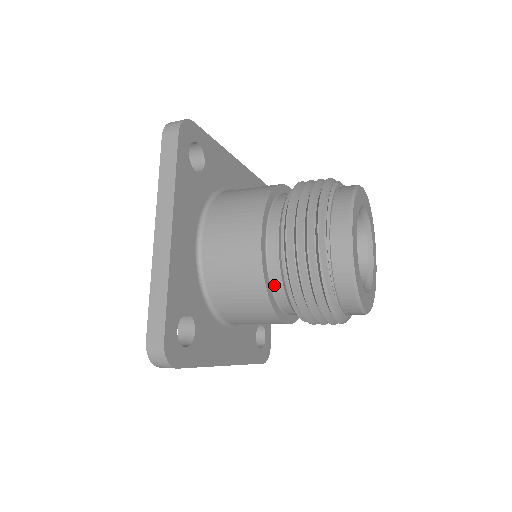
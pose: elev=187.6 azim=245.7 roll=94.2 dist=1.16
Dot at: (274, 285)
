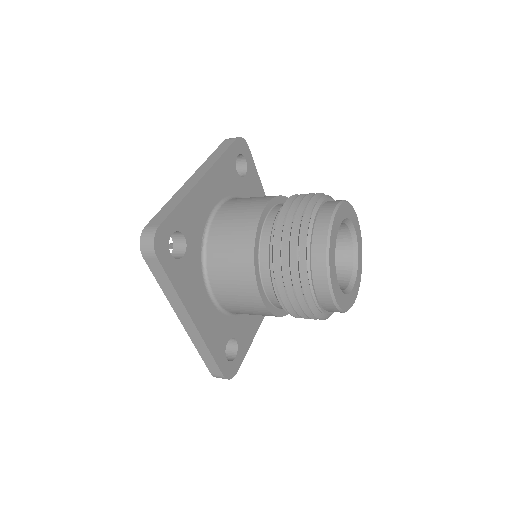
Dot at: (282, 308)
